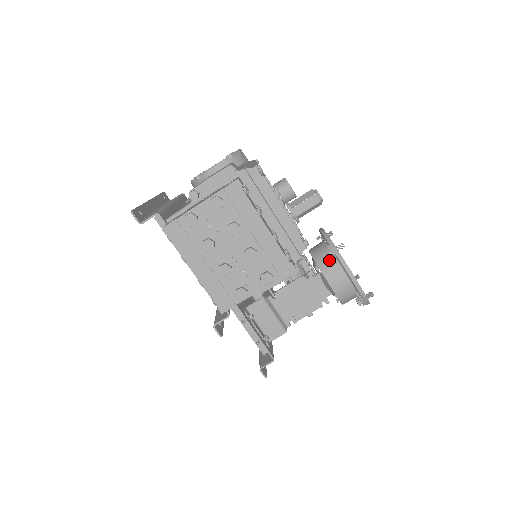
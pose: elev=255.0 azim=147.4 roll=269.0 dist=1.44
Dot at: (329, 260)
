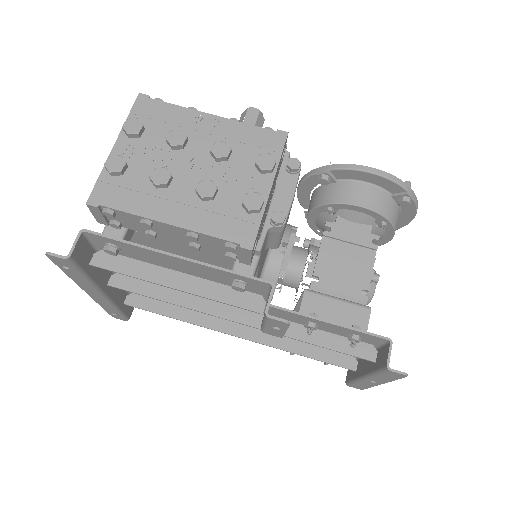
Dot at: (331, 189)
